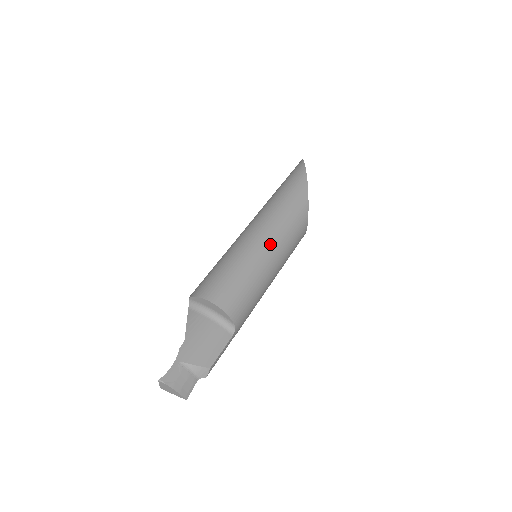
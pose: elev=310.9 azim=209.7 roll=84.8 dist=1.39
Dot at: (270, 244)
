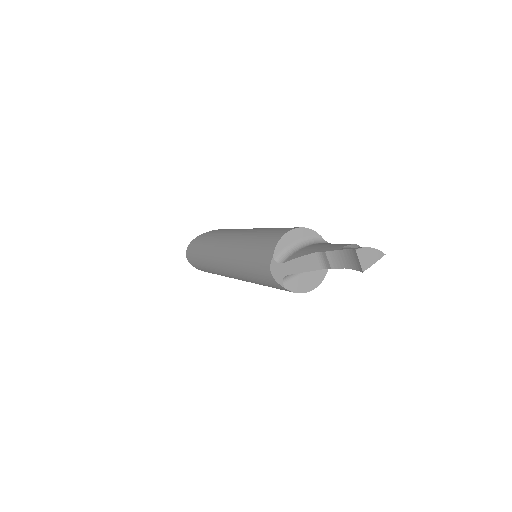
Dot at: occluded
